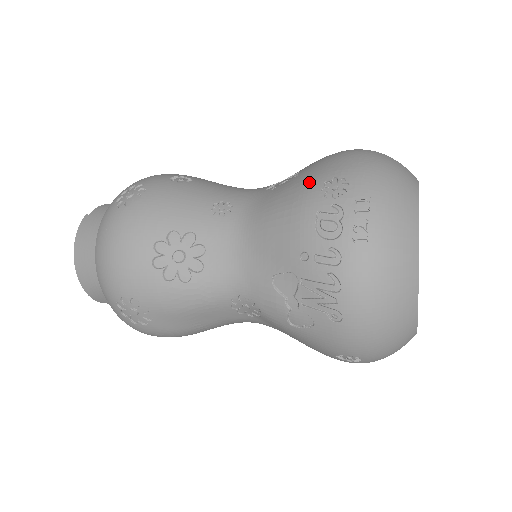
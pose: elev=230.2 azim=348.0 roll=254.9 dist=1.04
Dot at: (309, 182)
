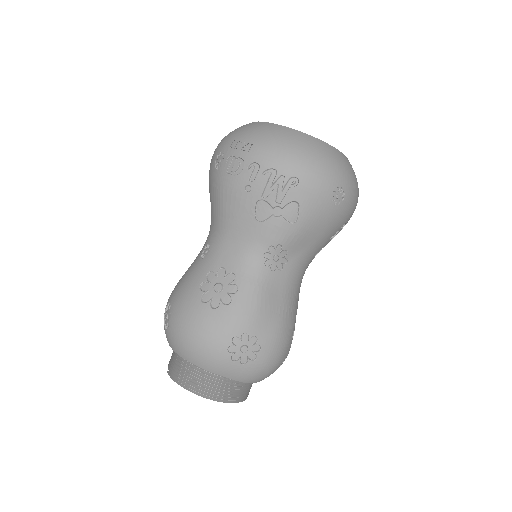
Dot at: (212, 179)
